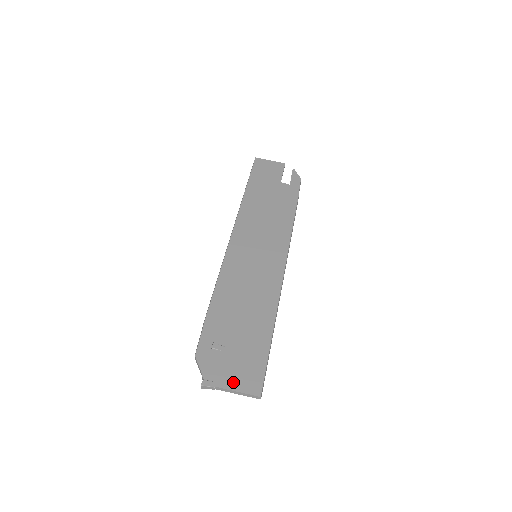
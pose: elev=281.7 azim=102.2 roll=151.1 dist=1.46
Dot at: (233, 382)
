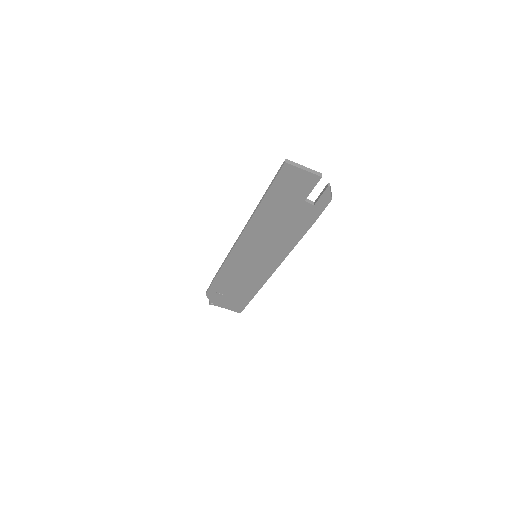
Dot at: (226, 307)
